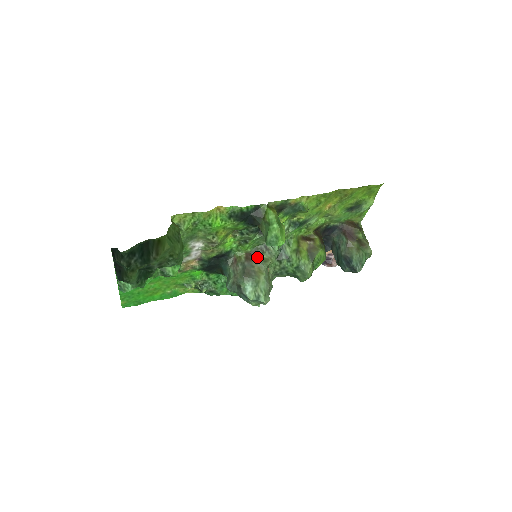
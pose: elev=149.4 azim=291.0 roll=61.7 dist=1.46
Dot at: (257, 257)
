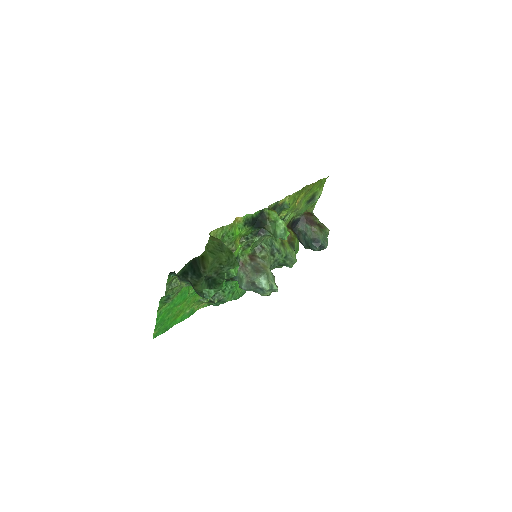
Dot at: (258, 256)
